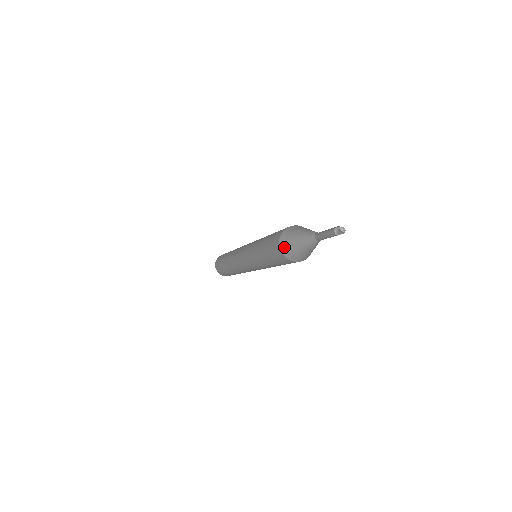
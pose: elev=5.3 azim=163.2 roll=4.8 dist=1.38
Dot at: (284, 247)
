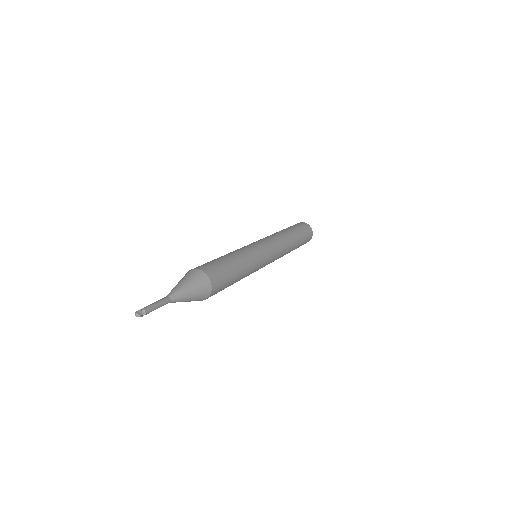
Dot at: occluded
